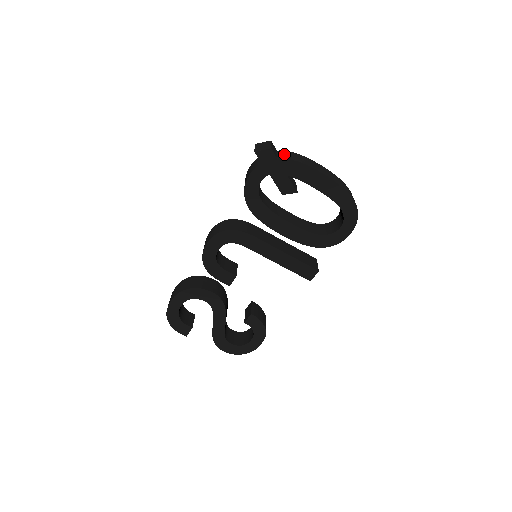
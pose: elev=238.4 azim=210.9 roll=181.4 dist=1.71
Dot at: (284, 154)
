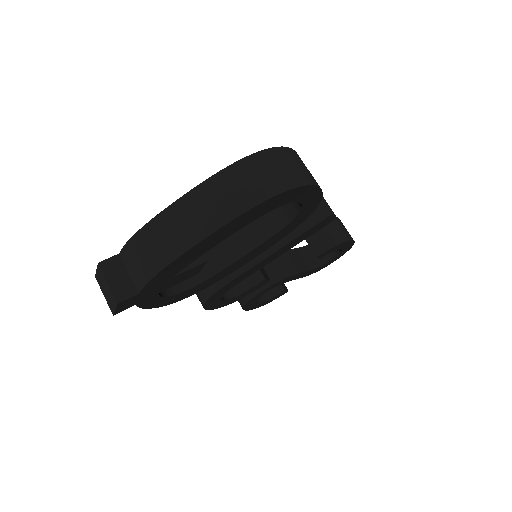
Dot at: (132, 266)
